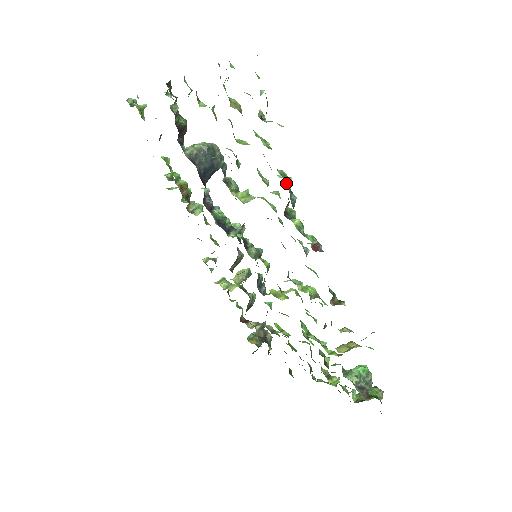
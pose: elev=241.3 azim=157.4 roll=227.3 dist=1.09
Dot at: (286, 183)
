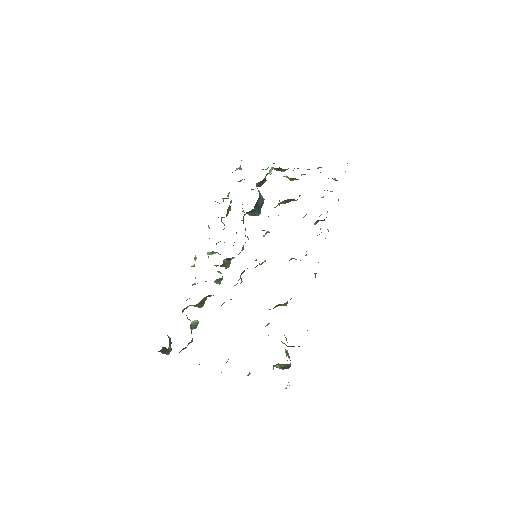
Dot at: occluded
